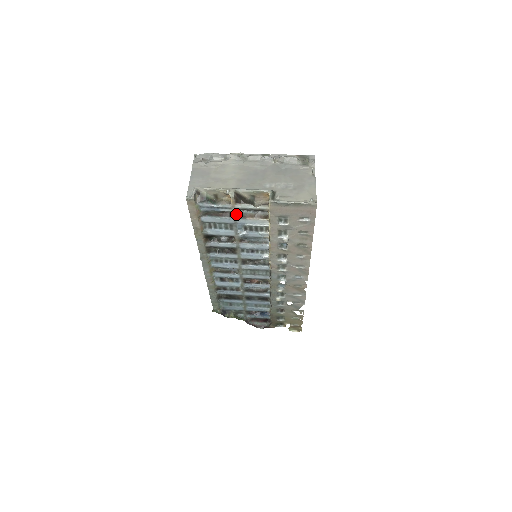
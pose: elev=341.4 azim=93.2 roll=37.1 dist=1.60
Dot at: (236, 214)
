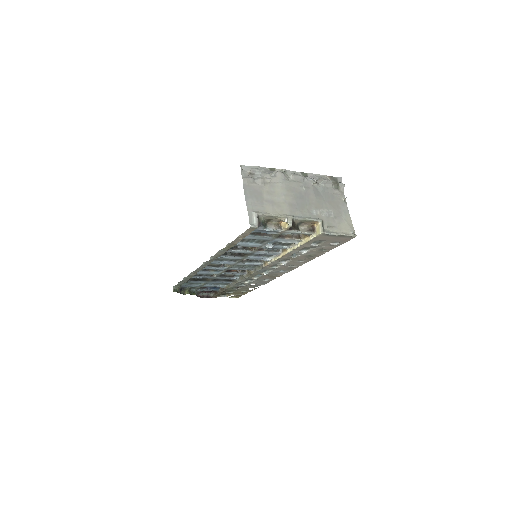
Dot at: (279, 235)
